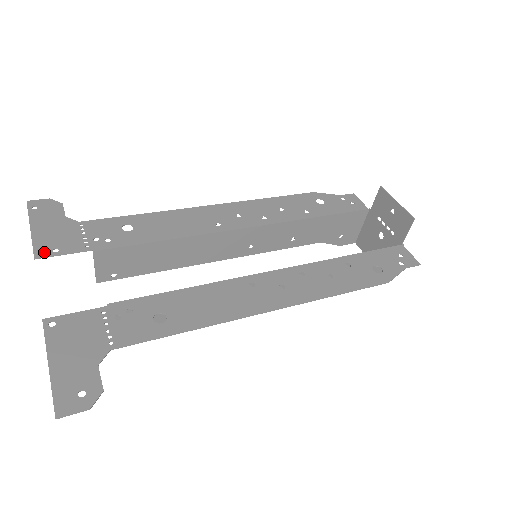
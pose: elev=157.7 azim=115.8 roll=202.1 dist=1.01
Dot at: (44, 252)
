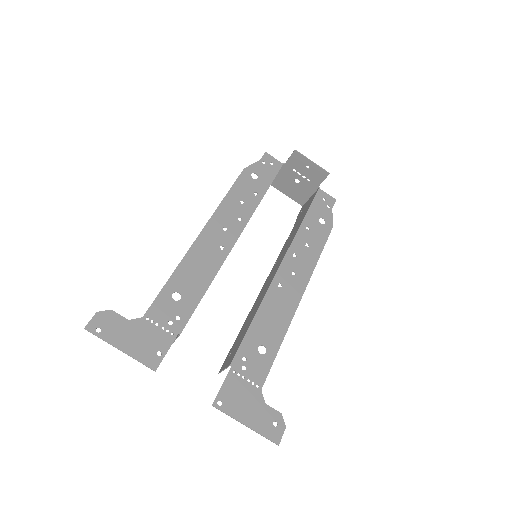
Dot at: (155, 361)
